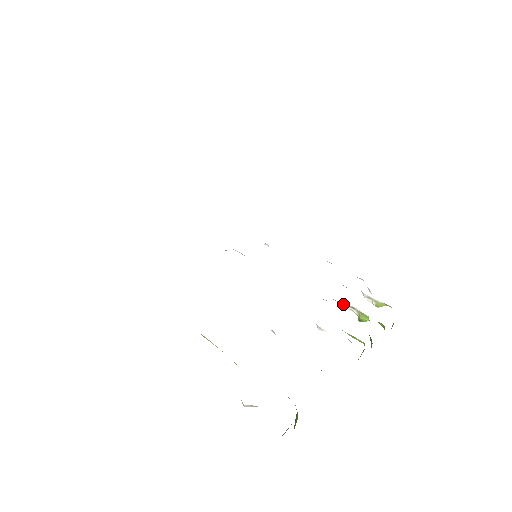
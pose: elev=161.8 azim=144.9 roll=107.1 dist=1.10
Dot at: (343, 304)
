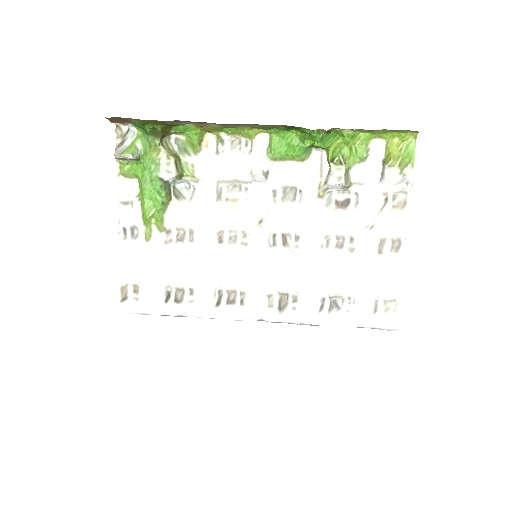
Dot at: (325, 183)
